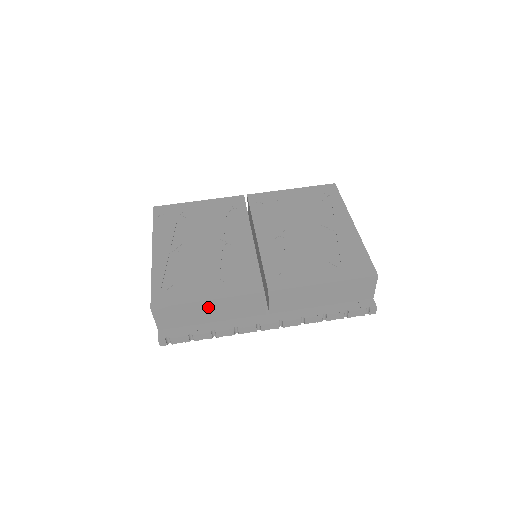
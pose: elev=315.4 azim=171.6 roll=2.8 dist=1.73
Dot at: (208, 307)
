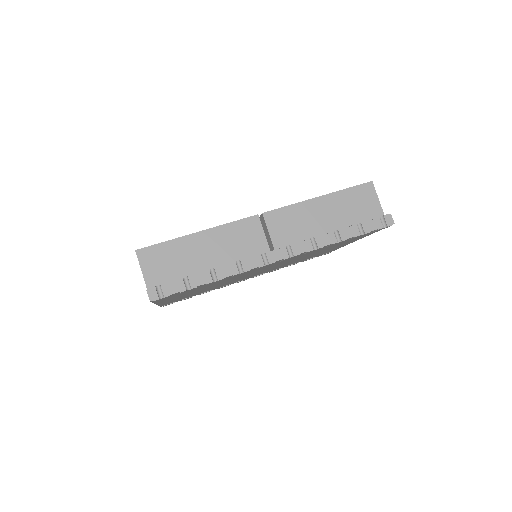
Dot at: (201, 244)
